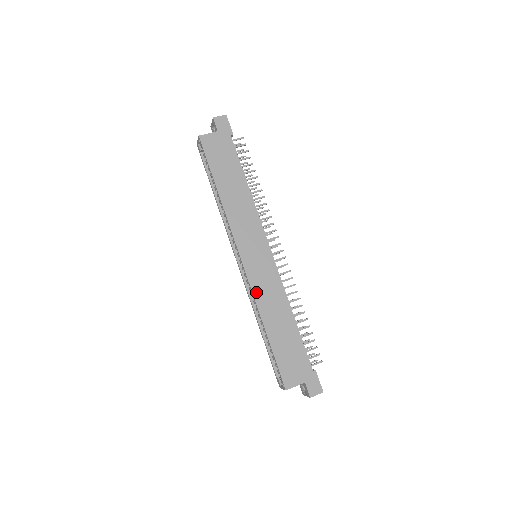
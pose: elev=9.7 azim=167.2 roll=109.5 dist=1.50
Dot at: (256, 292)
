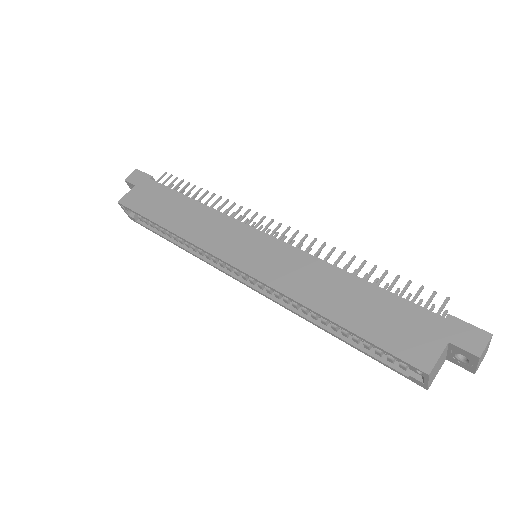
Dot at: (279, 285)
